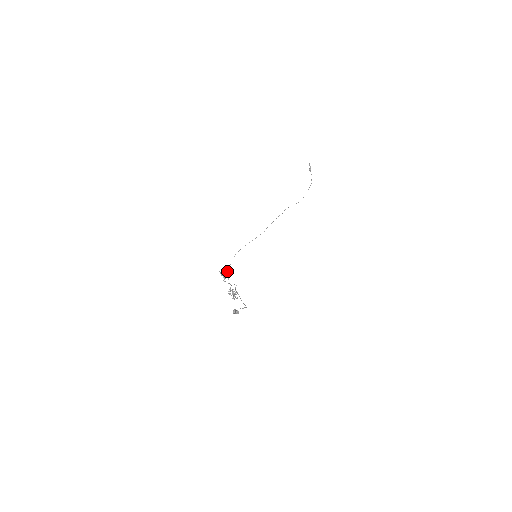
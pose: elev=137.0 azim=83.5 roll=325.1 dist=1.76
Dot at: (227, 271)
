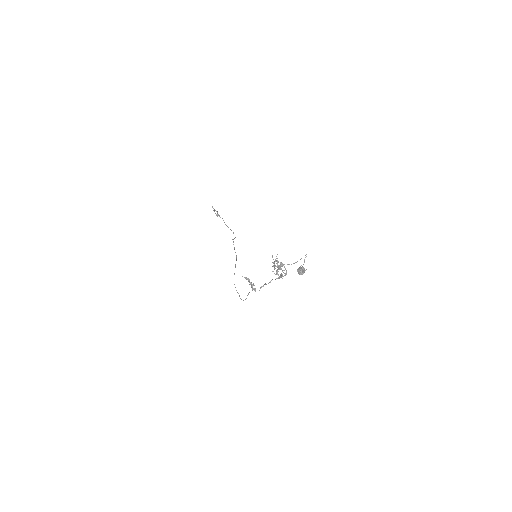
Dot at: occluded
